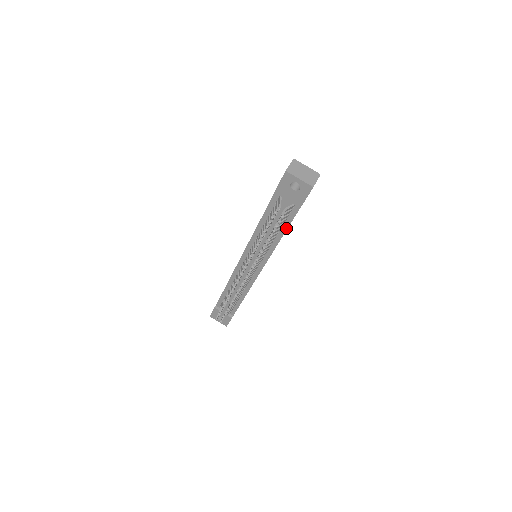
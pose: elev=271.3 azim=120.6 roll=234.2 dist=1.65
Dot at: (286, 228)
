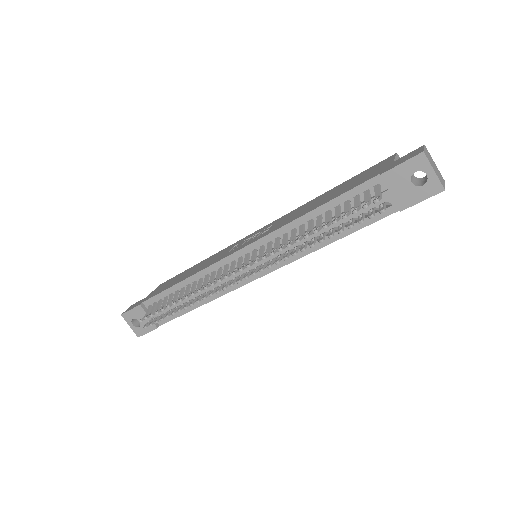
Dot at: (350, 232)
